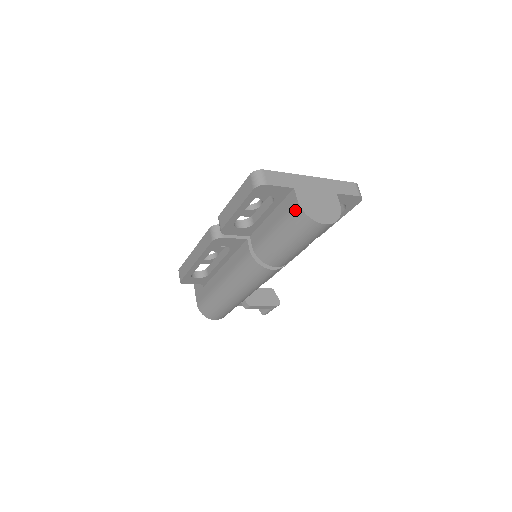
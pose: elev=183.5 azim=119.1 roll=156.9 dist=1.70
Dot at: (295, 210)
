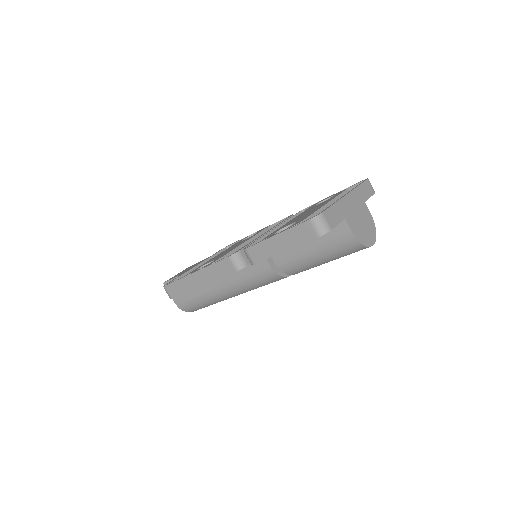
Dot at: (348, 240)
